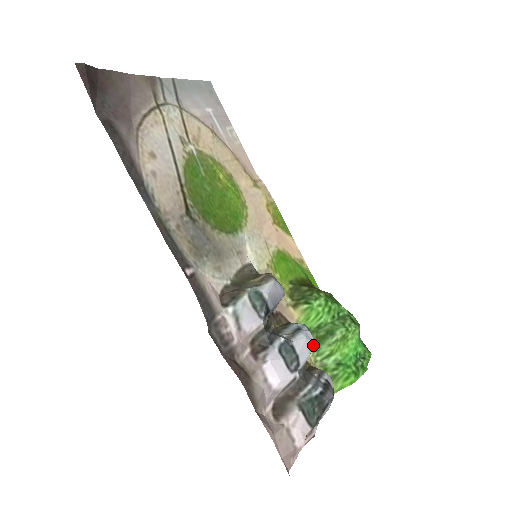
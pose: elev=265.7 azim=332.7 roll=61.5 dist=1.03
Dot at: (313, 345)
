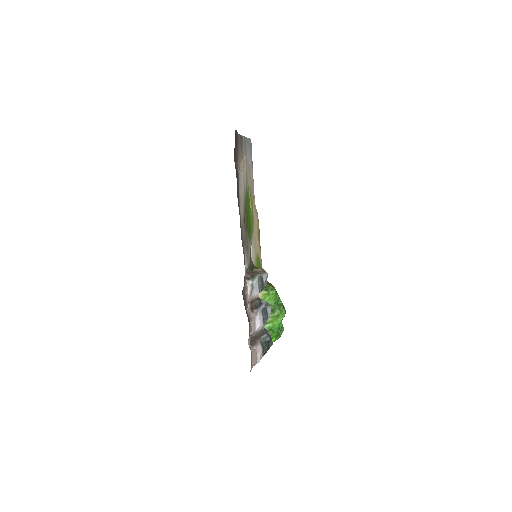
Dot at: occluded
